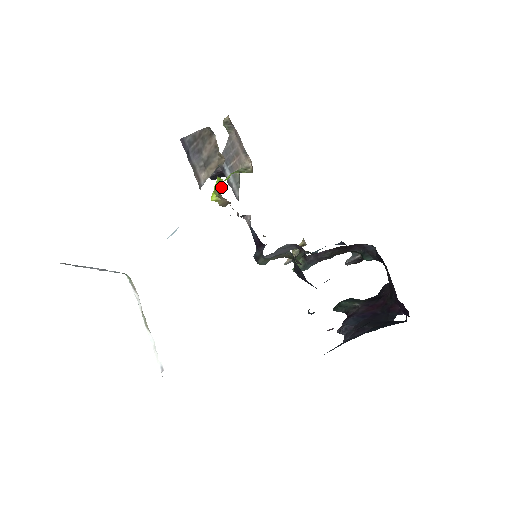
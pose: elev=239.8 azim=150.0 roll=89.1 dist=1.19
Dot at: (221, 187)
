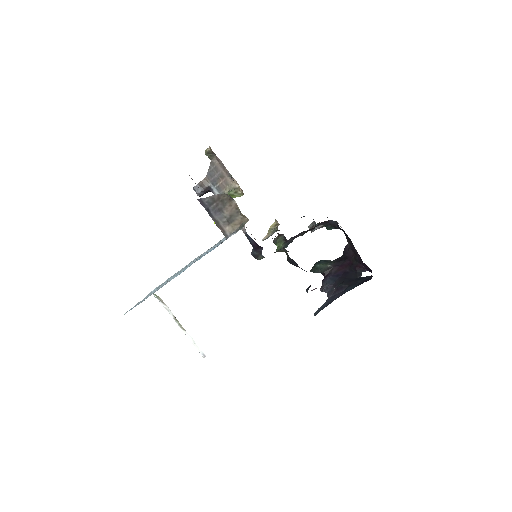
Dot at: occluded
